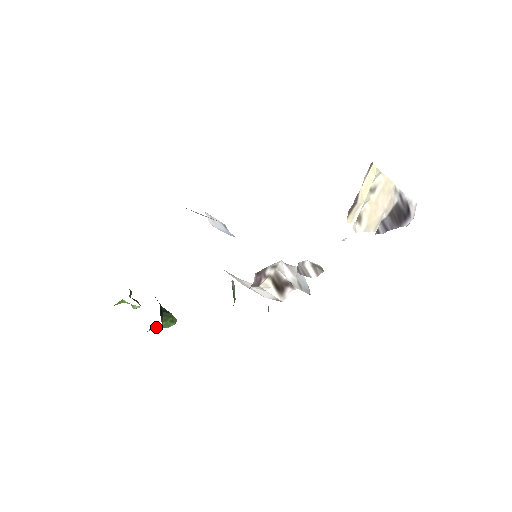
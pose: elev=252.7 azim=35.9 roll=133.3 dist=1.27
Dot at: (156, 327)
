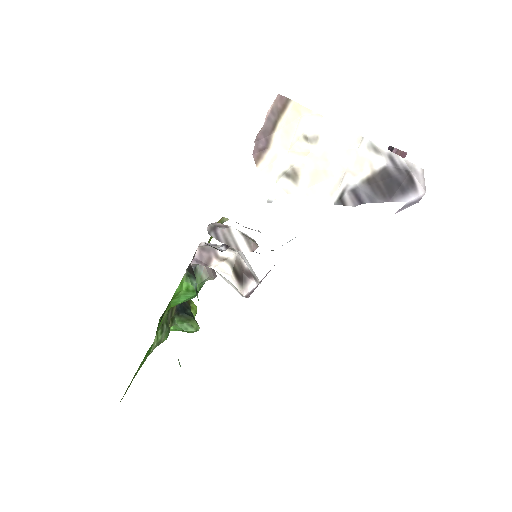
Dot at: (174, 326)
